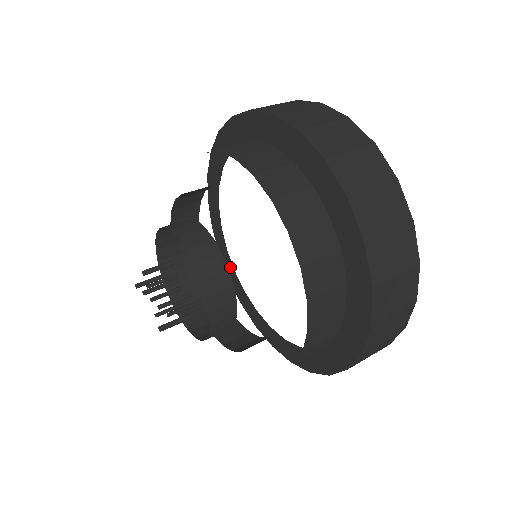
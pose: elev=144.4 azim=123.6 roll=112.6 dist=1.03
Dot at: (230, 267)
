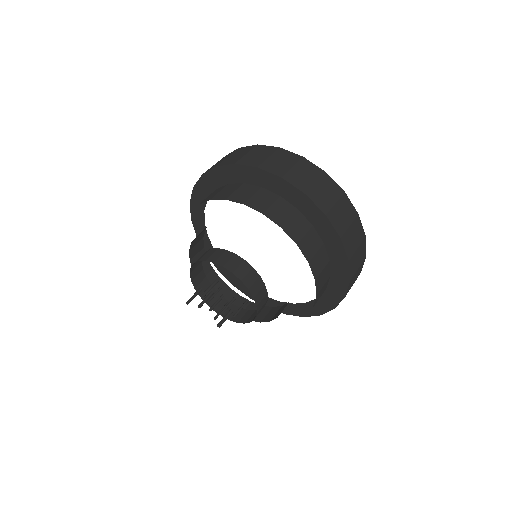
Dot at: occluded
